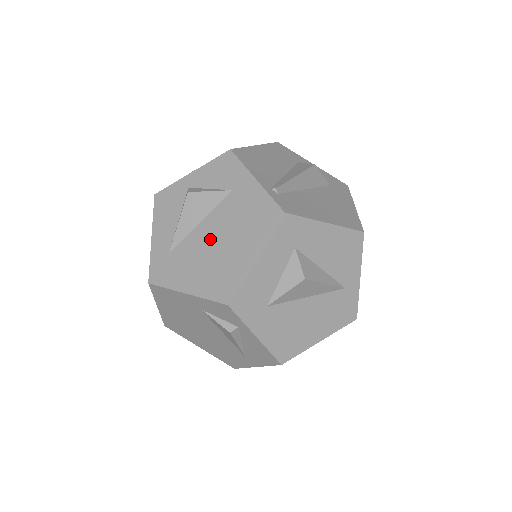
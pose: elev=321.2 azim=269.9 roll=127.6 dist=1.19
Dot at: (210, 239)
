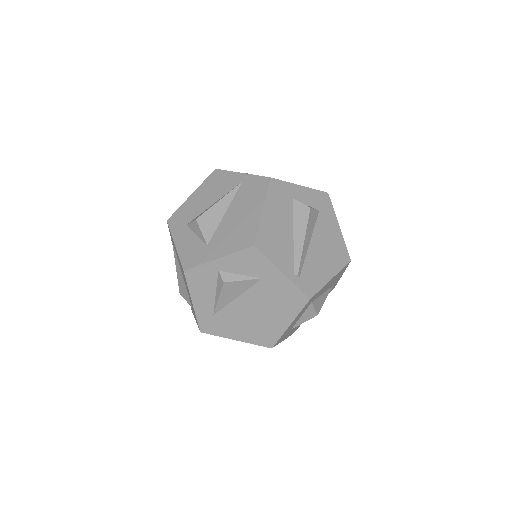
Dot at: (249, 310)
